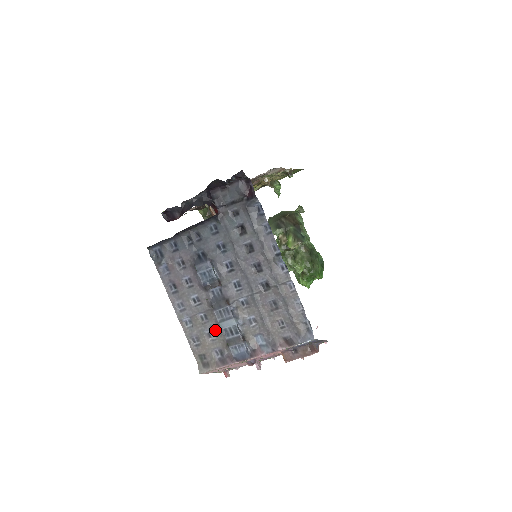
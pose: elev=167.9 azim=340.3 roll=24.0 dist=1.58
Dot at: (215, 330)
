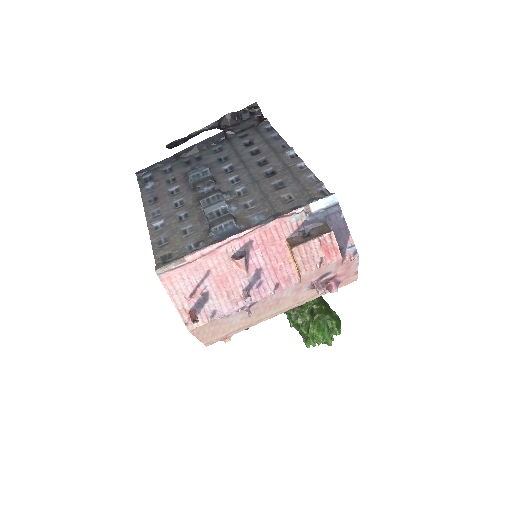
Dot at: (195, 224)
